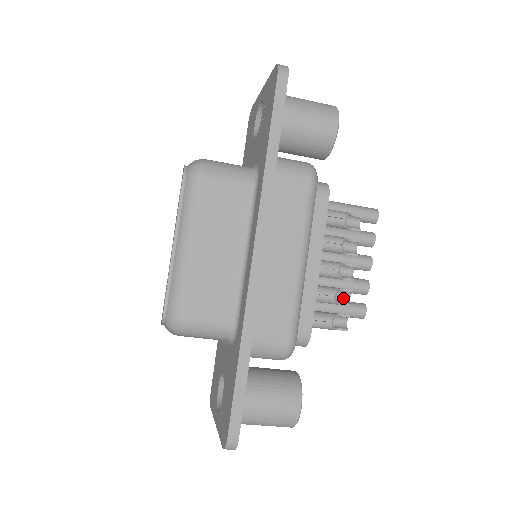
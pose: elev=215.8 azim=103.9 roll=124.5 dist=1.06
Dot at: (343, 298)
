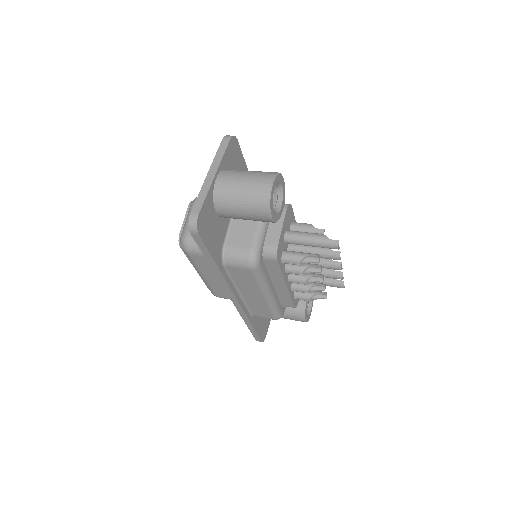
Dot at: (320, 286)
